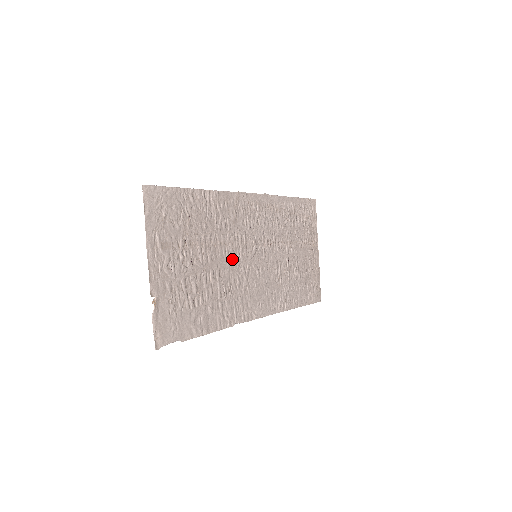
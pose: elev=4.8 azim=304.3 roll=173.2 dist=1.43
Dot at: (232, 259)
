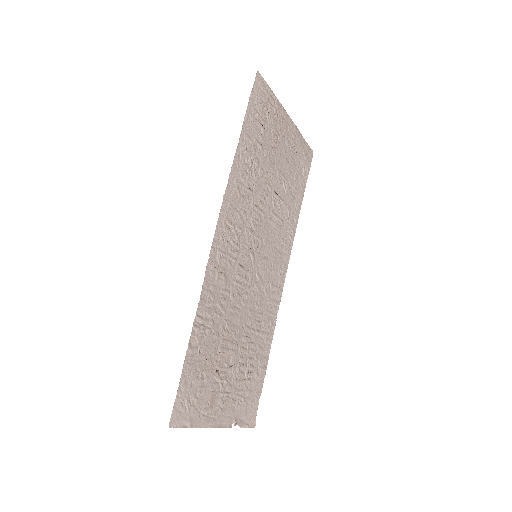
Dot at: (246, 300)
